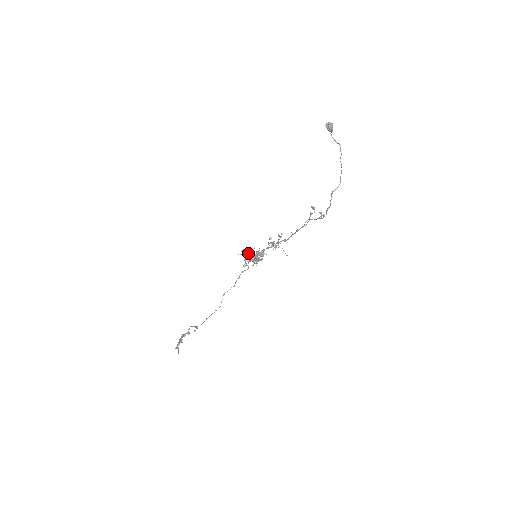
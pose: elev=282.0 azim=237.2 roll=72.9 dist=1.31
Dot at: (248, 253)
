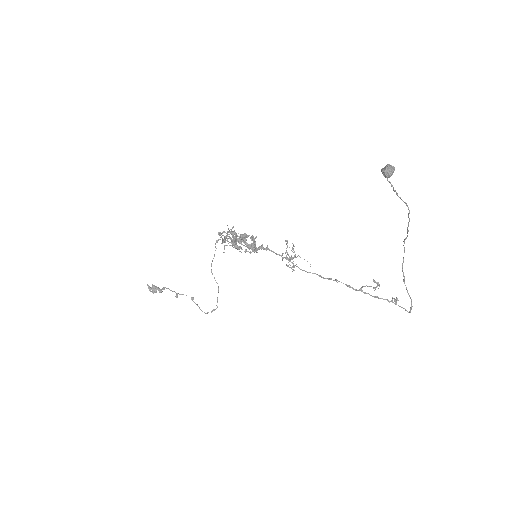
Dot at: (237, 249)
